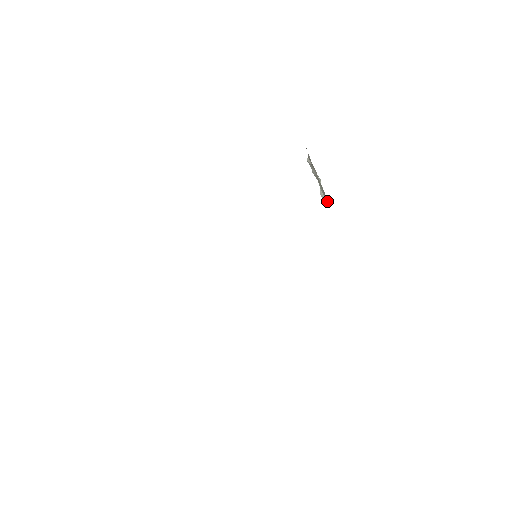
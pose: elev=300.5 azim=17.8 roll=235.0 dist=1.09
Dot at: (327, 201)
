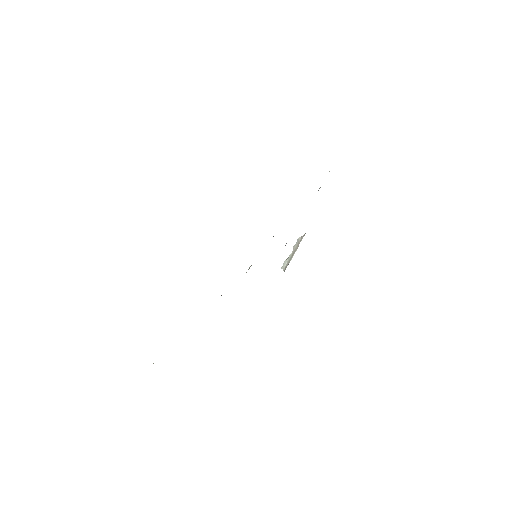
Dot at: (285, 268)
